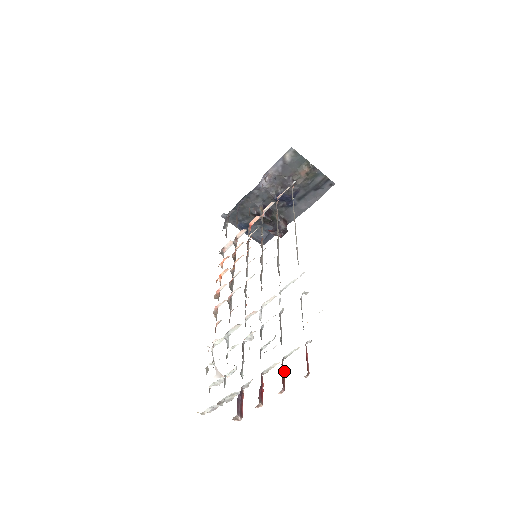
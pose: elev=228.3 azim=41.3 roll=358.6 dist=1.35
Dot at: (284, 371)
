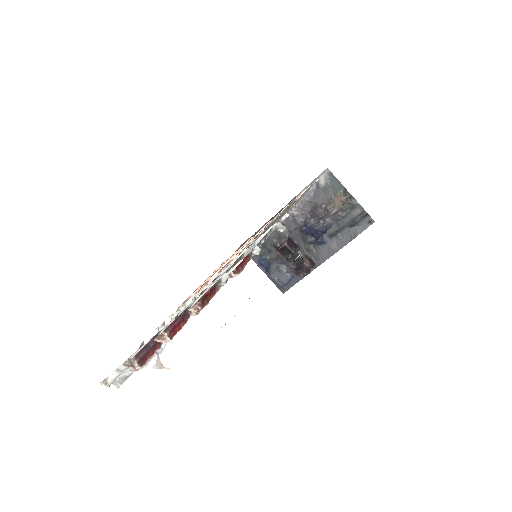
Dot at: (214, 294)
